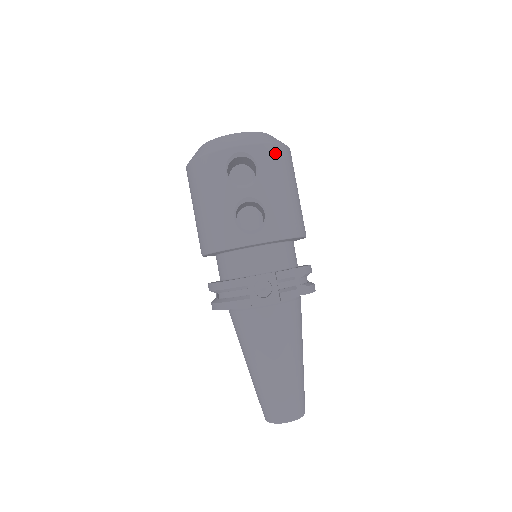
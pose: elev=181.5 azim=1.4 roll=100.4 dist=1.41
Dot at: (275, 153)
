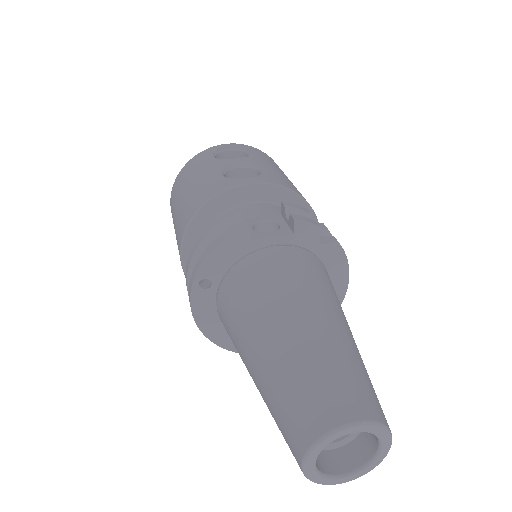
Dot at: (267, 156)
